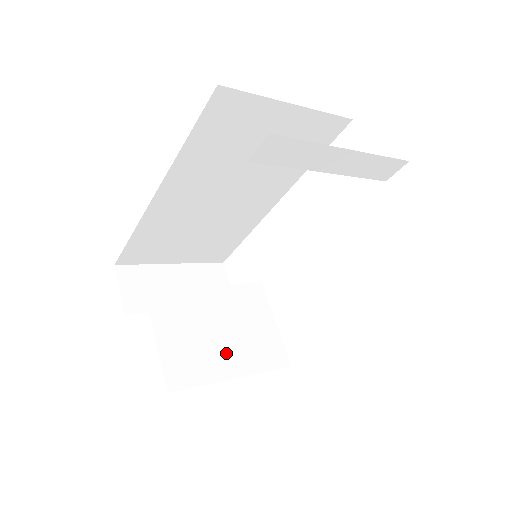
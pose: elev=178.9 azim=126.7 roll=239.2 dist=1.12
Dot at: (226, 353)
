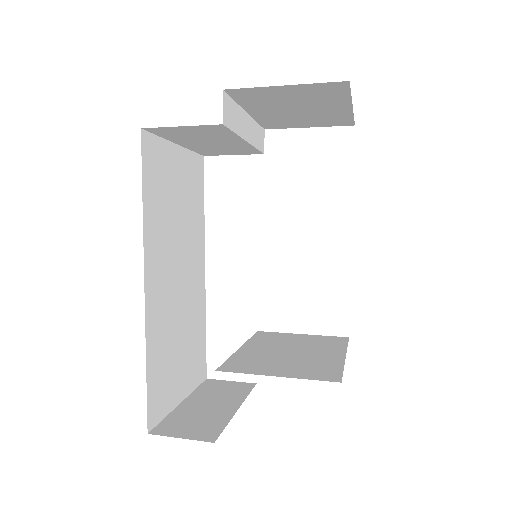
Dot at: (317, 355)
